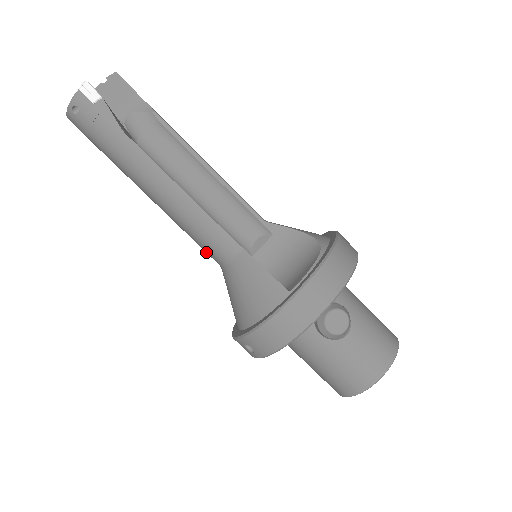
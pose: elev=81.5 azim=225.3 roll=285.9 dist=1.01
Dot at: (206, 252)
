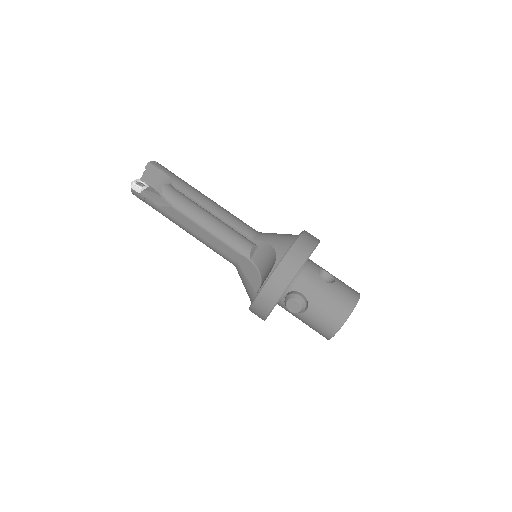
Dot at: occluded
